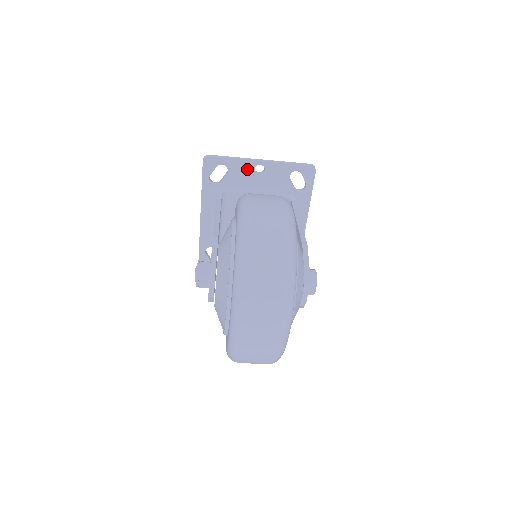
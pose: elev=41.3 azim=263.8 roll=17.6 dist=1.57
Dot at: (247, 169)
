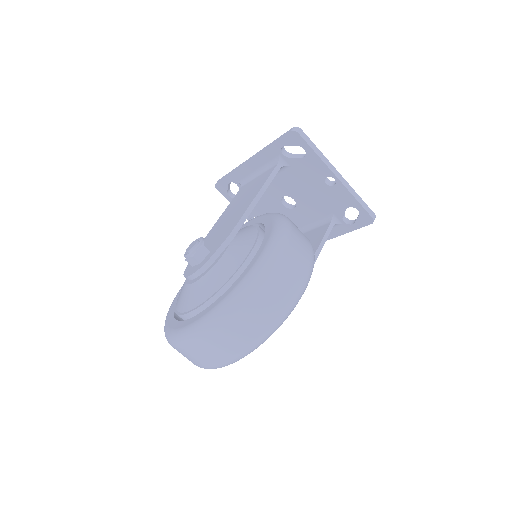
Dot at: (321, 171)
